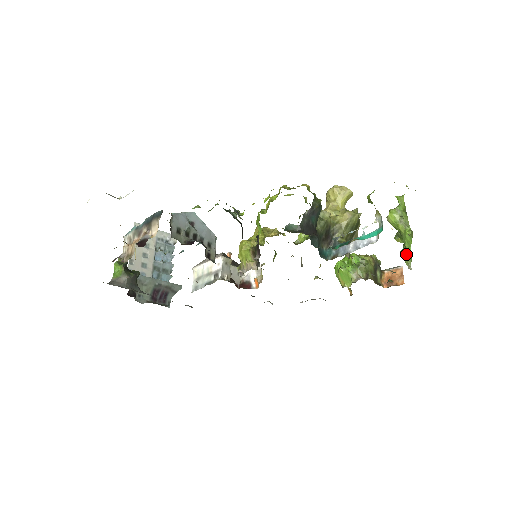
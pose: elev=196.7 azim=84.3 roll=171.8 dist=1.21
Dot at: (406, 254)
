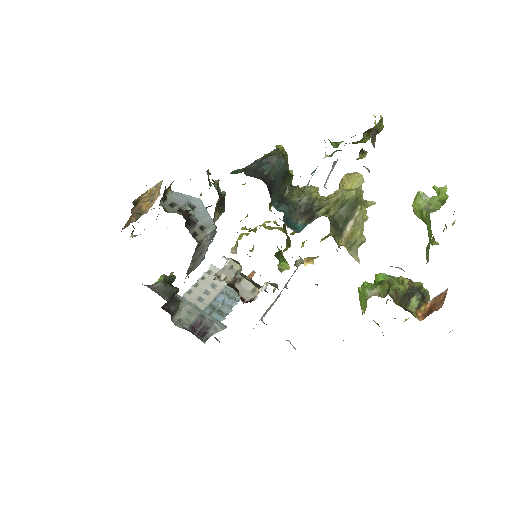
Dot at: (427, 247)
